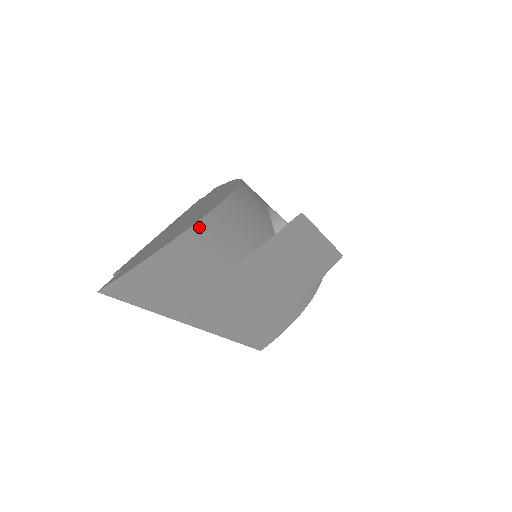
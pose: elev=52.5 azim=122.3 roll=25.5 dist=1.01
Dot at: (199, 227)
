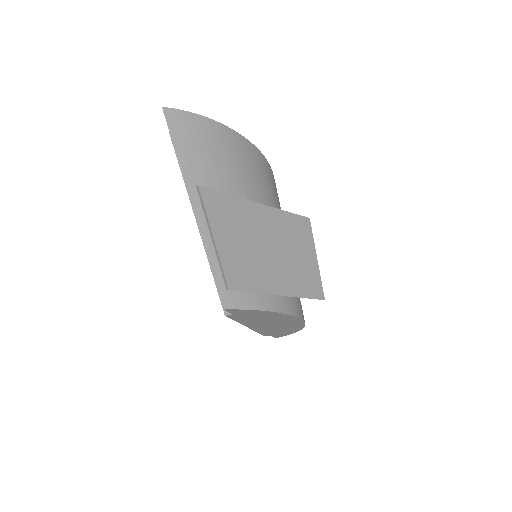
Dot at: (240, 139)
